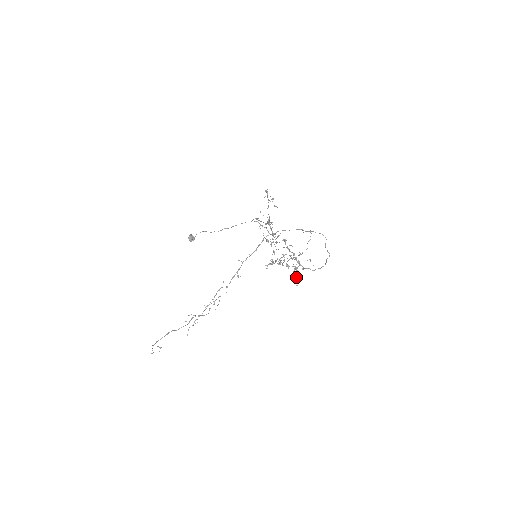
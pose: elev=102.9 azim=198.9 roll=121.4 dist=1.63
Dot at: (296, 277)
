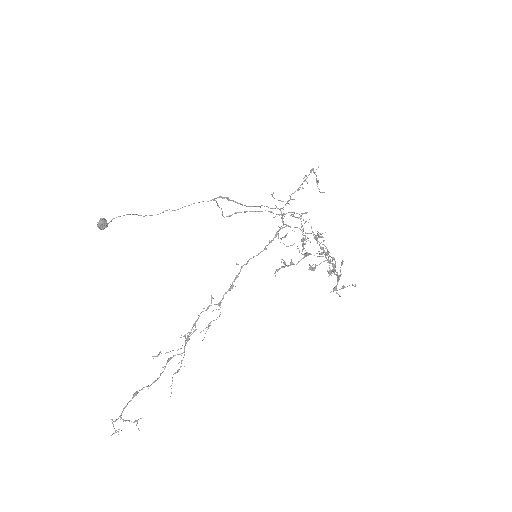
Dot at: occluded
